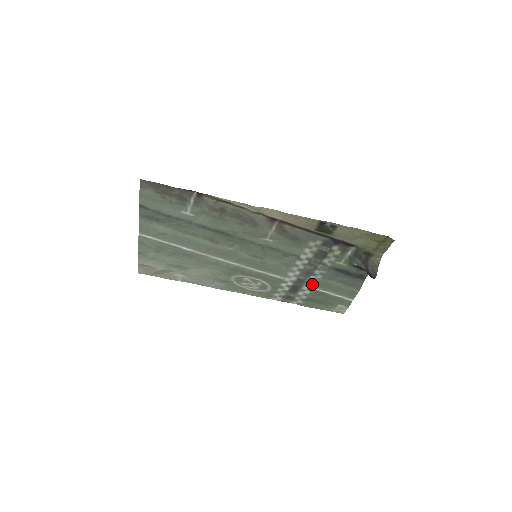
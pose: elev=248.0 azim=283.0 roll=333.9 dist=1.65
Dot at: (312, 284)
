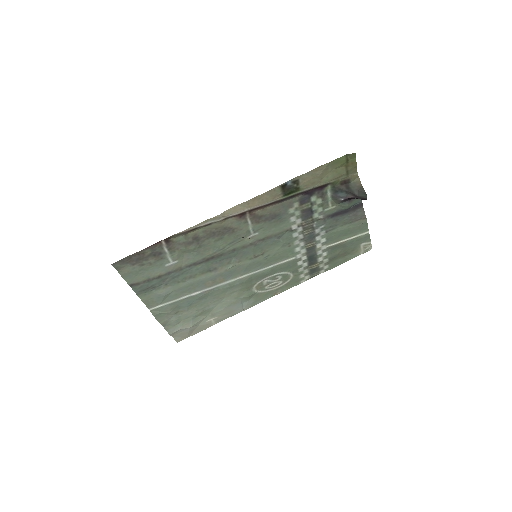
Dot at: (322, 244)
